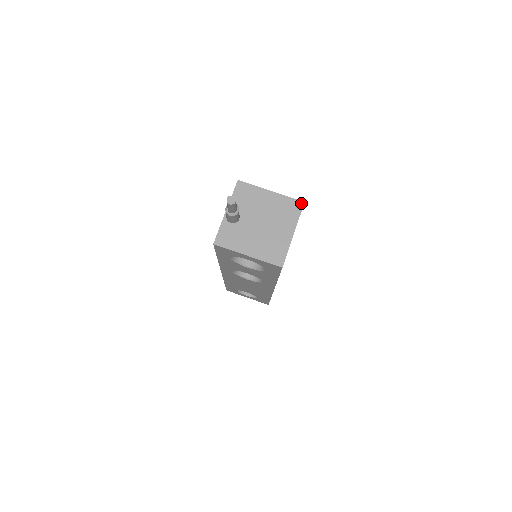
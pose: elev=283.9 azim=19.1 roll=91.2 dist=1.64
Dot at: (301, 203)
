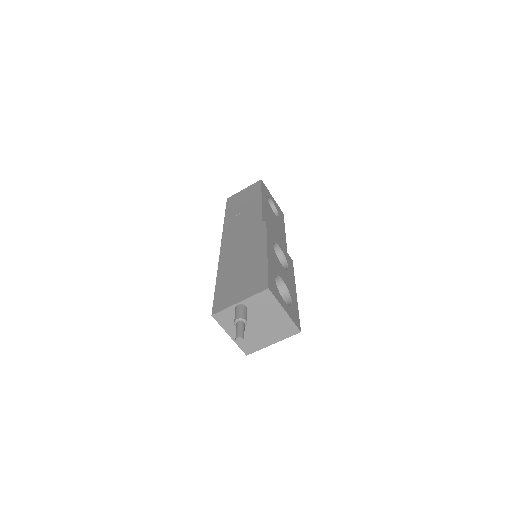
Dot at: (298, 331)
